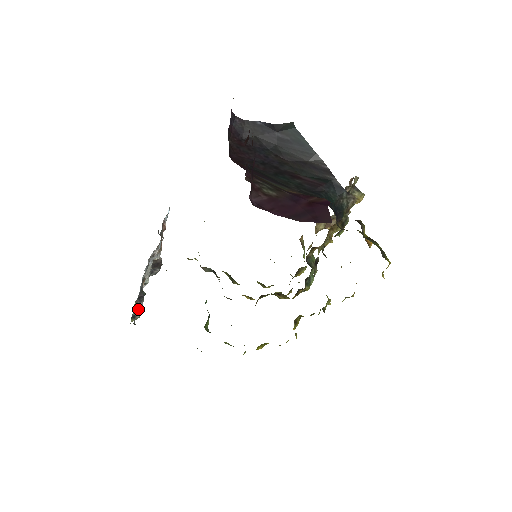
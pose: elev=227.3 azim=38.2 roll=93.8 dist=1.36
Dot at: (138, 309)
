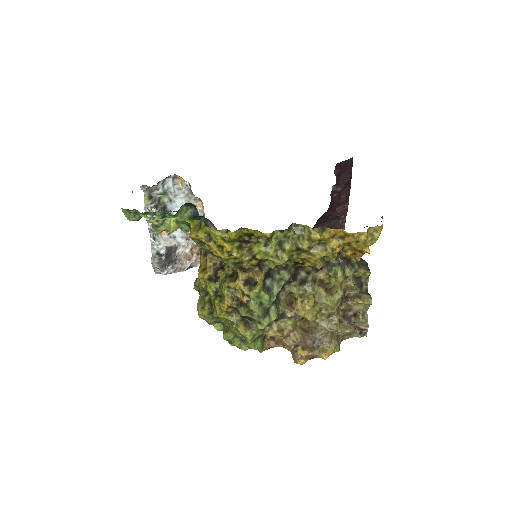
Dot at: (157, 203)
